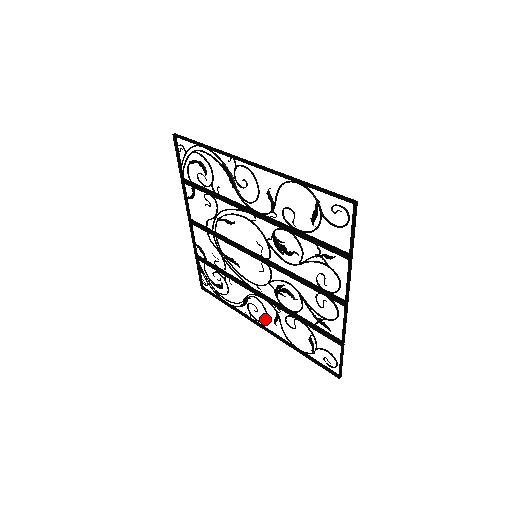
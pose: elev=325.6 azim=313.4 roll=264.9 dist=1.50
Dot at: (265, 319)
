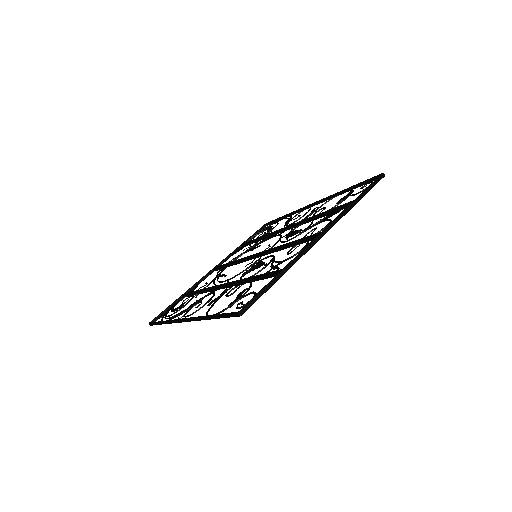
Dot at: (200, 307)
